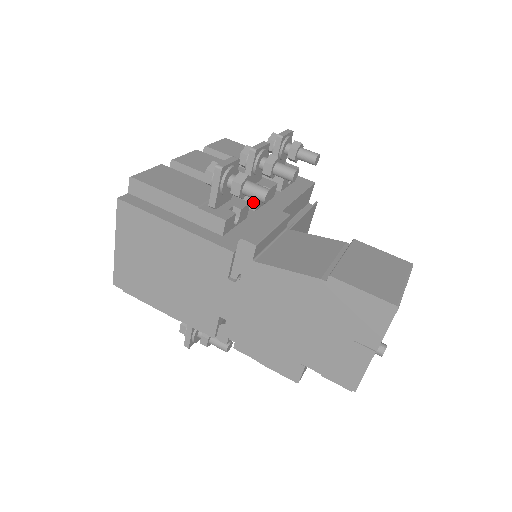
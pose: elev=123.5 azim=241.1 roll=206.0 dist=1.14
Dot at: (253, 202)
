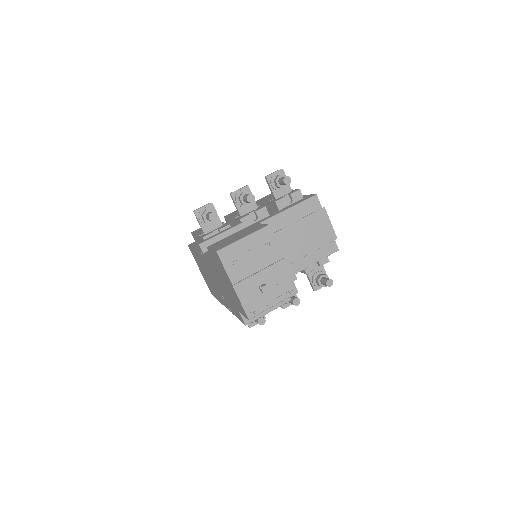
Dot at: occluded
